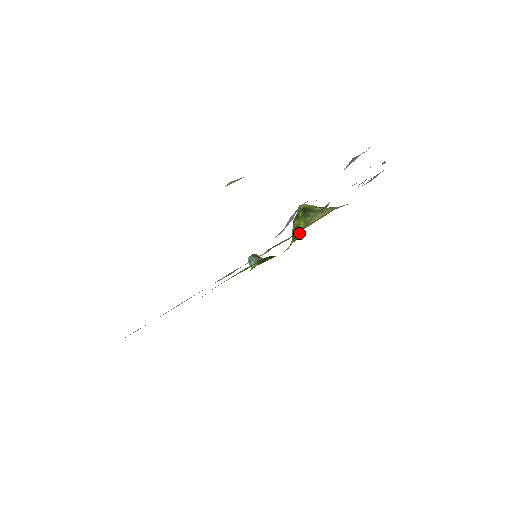
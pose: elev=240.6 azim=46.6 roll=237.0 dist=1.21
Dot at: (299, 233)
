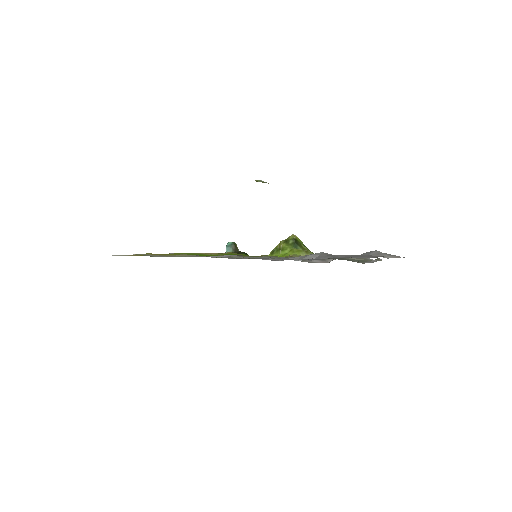
Dot at: (282, 254)
